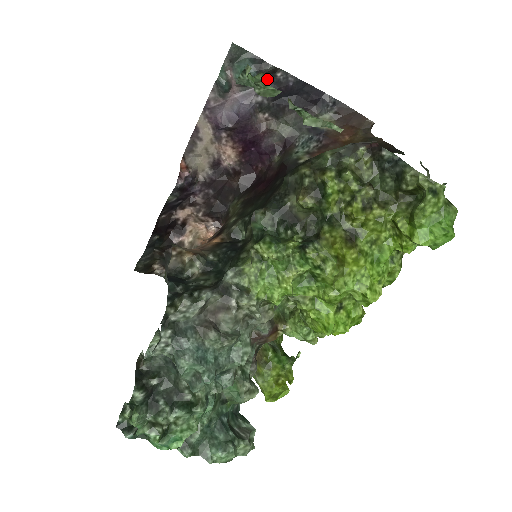
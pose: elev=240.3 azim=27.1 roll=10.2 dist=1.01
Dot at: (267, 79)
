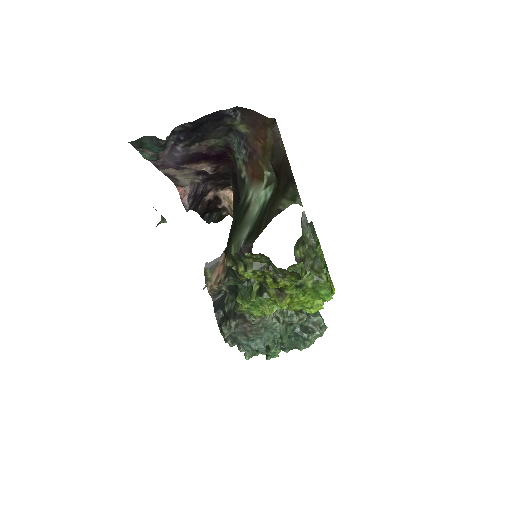
Dot at: (173, 135)
